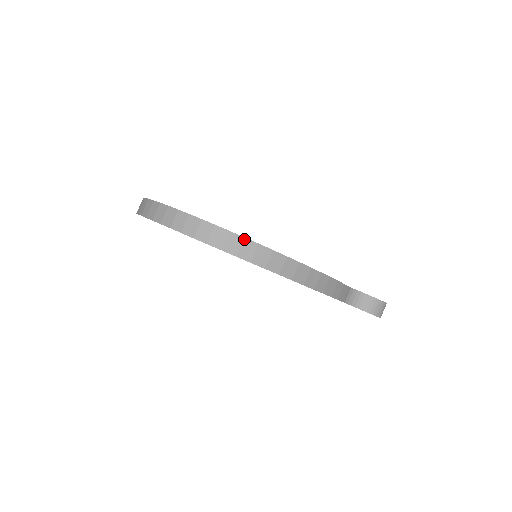
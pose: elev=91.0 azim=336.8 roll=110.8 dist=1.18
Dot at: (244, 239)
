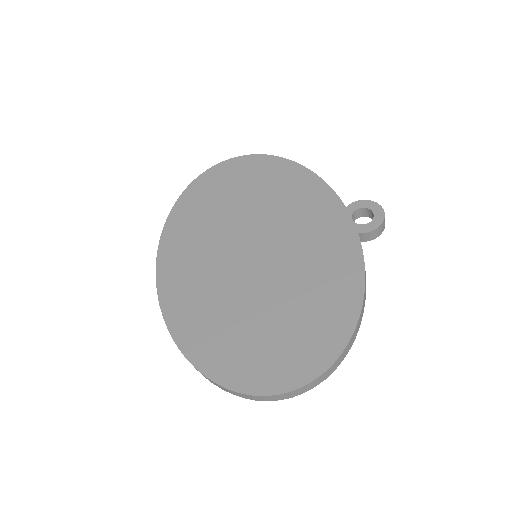
Dot at: (333, 364)
